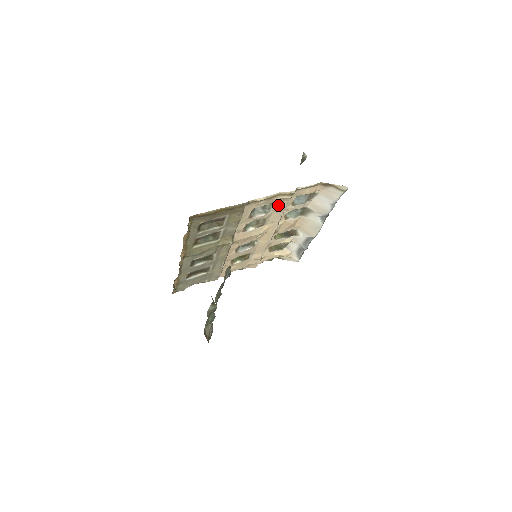
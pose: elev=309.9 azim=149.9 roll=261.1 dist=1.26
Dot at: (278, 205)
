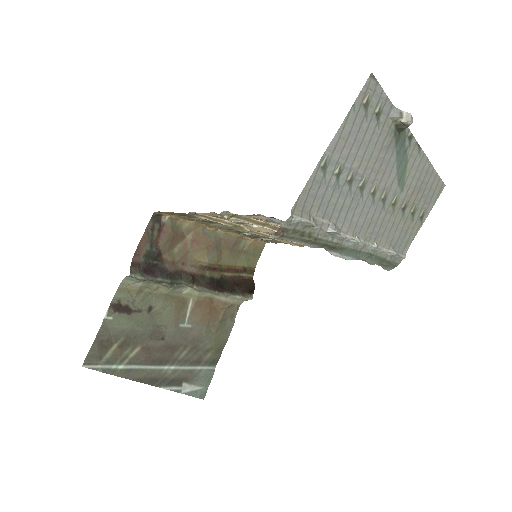
Dot at: occluded
